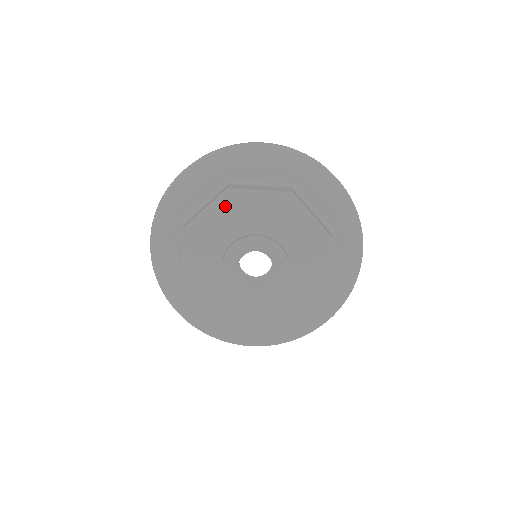
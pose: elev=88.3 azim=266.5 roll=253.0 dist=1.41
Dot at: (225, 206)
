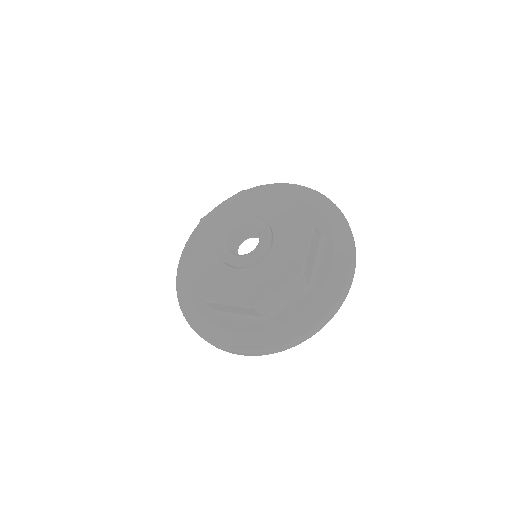
Dot at: (275, 198)
